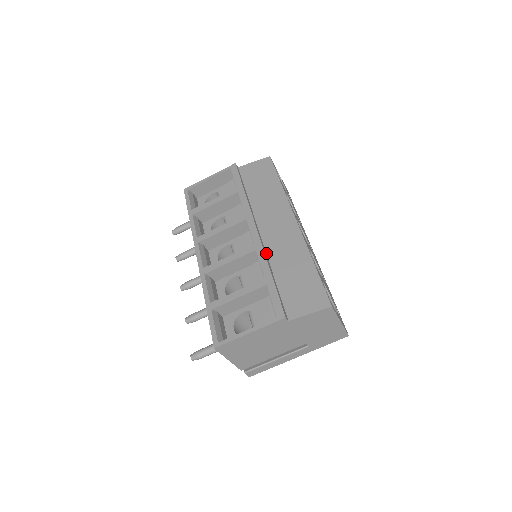
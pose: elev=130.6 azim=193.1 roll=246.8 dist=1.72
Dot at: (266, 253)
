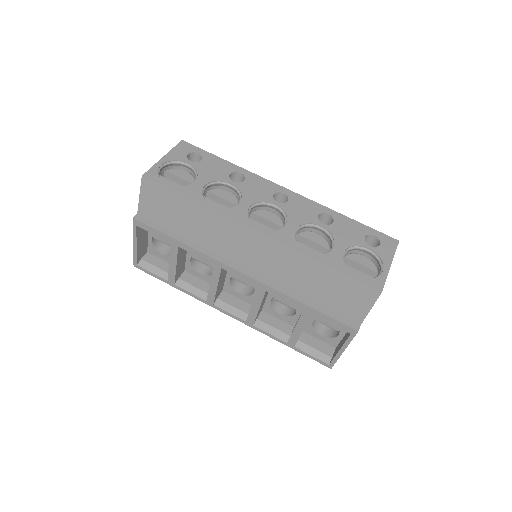
Dot at: (274, 282)
